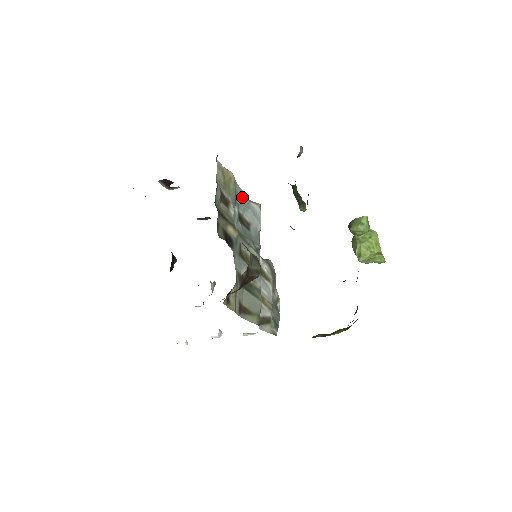
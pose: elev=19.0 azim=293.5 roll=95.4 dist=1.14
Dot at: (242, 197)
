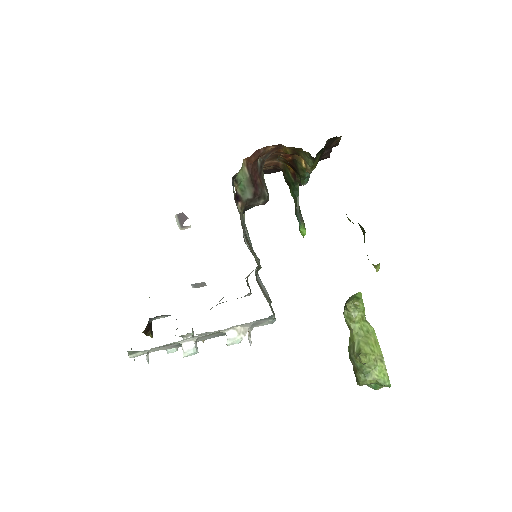
Dot at: occluded
